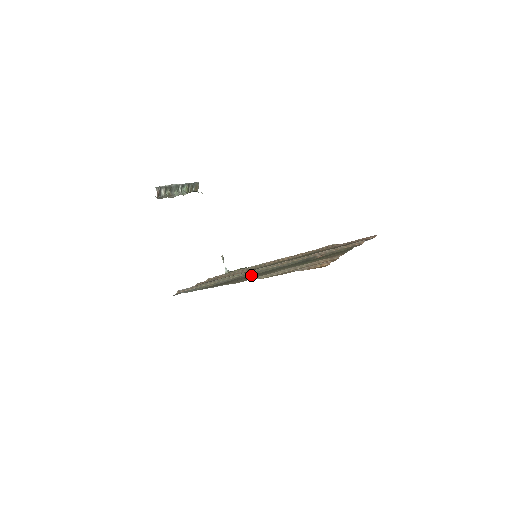
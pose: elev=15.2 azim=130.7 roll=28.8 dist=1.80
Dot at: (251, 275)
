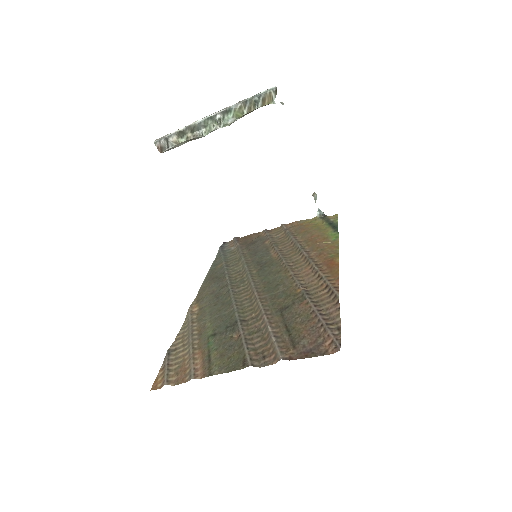
Dot at: (220, 290)
